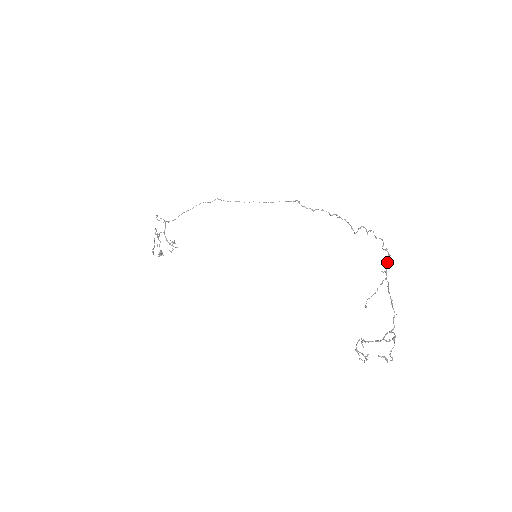
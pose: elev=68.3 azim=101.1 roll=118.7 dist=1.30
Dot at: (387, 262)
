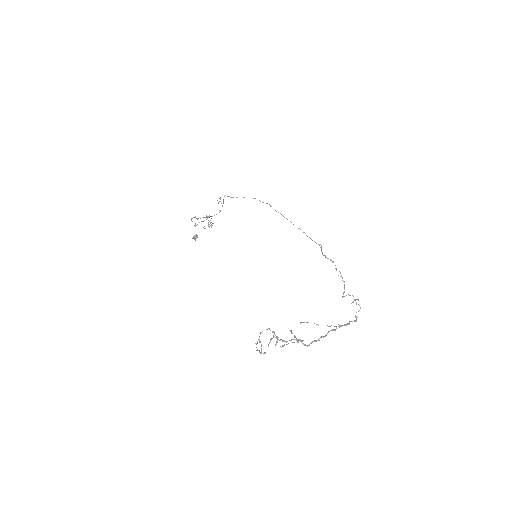
Dot at: (349, 322)
